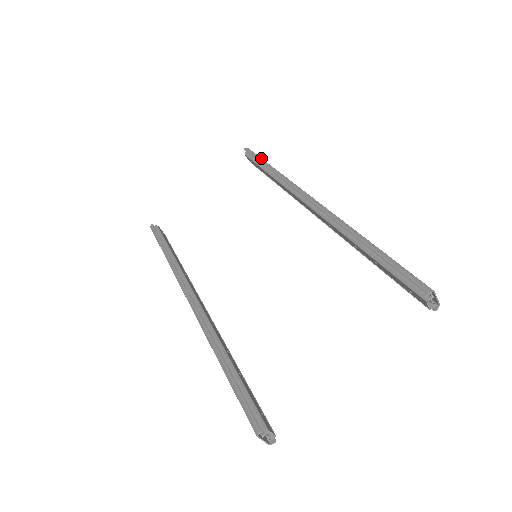
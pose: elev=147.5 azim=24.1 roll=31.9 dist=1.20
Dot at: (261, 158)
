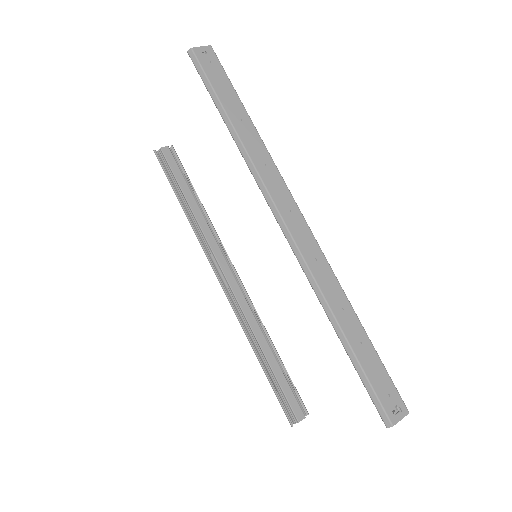
Dot at: (213, 91)
